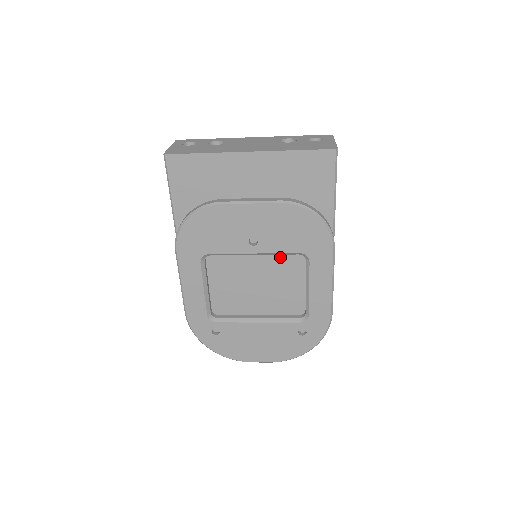
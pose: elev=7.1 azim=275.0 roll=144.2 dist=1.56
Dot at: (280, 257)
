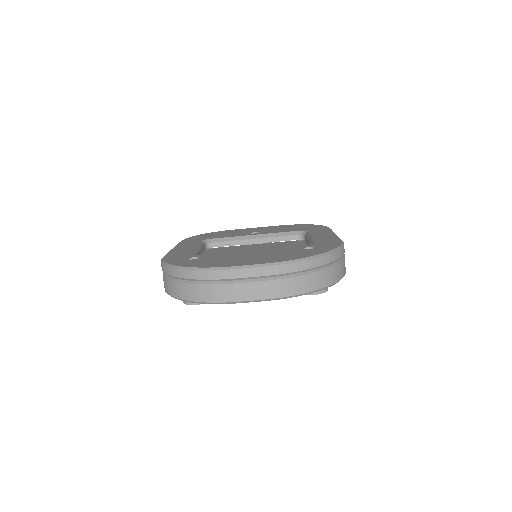
Dot at: occluded
